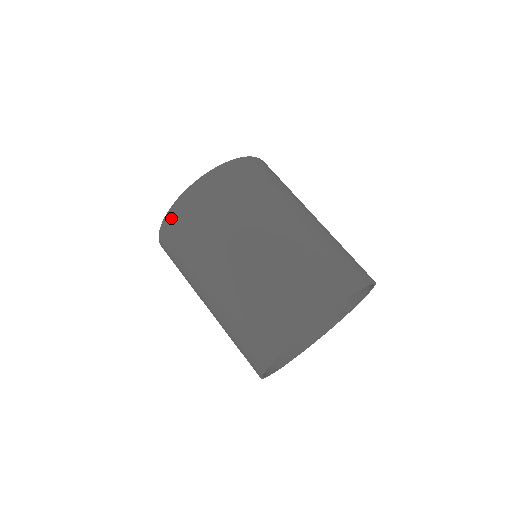
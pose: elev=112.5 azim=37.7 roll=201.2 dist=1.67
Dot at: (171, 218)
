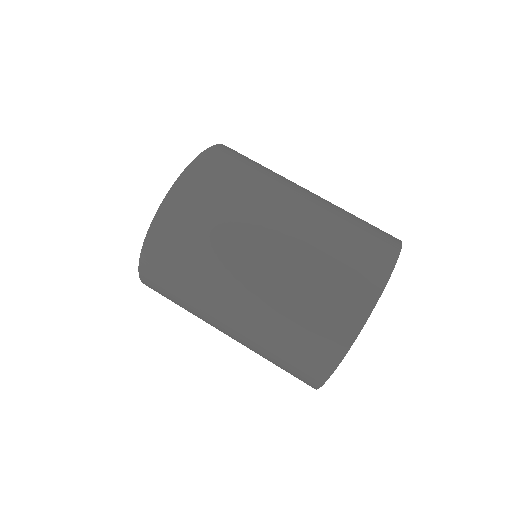
Dot at: (146, 279)
